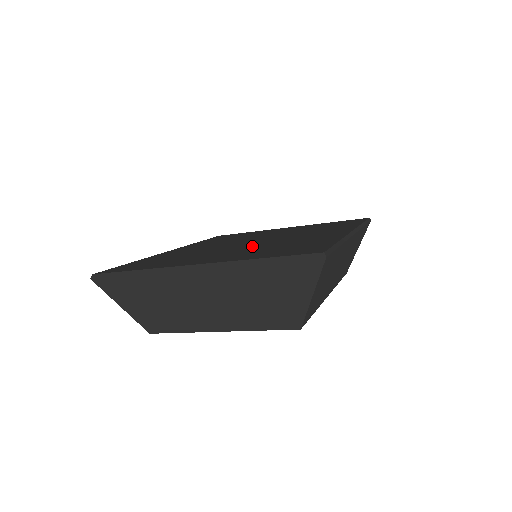
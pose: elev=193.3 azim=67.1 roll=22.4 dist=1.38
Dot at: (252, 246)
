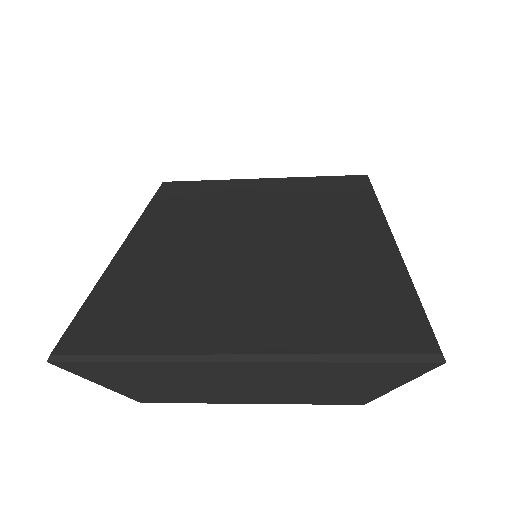
Dot at: (274, 270)
